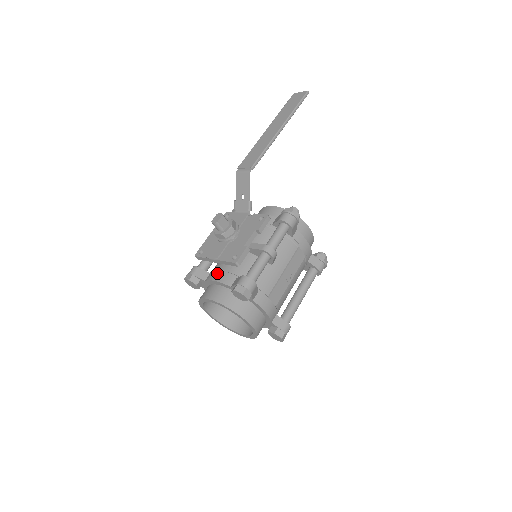
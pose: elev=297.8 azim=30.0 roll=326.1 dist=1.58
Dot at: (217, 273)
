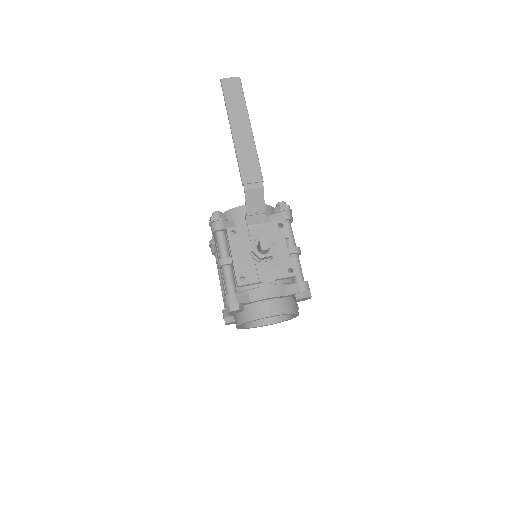
Dot at: (264, 290)
